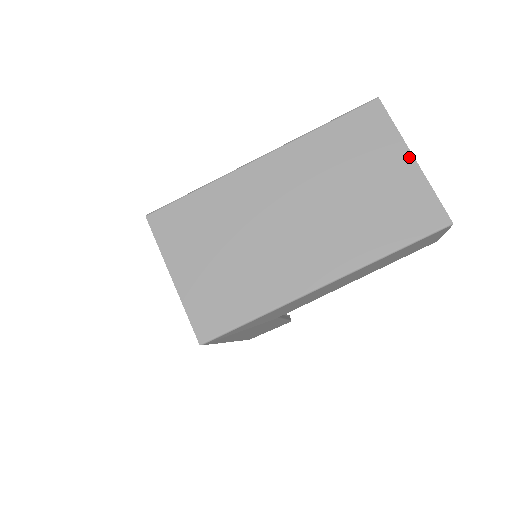
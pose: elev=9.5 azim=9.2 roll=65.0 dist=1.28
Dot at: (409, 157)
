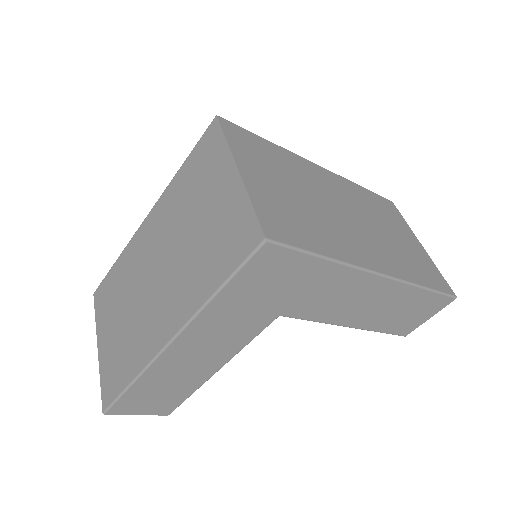
Dot at: (419, 242)
